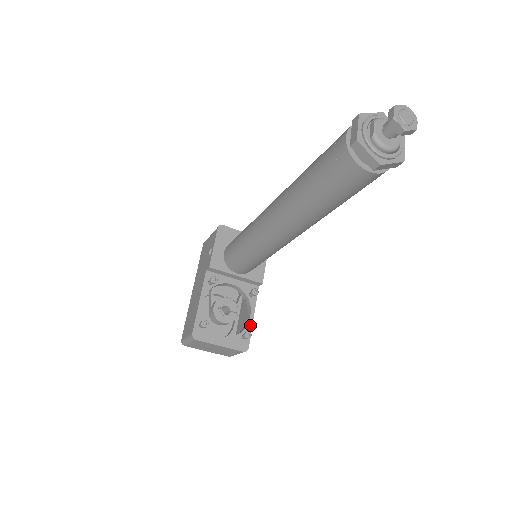
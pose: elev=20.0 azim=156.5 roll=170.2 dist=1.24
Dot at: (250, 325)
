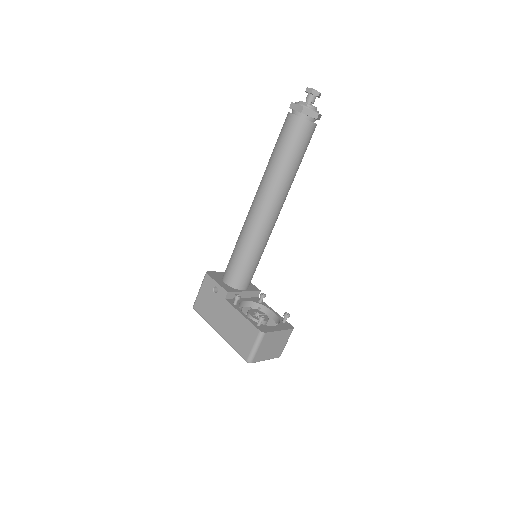
Dot at: (279, 316)
